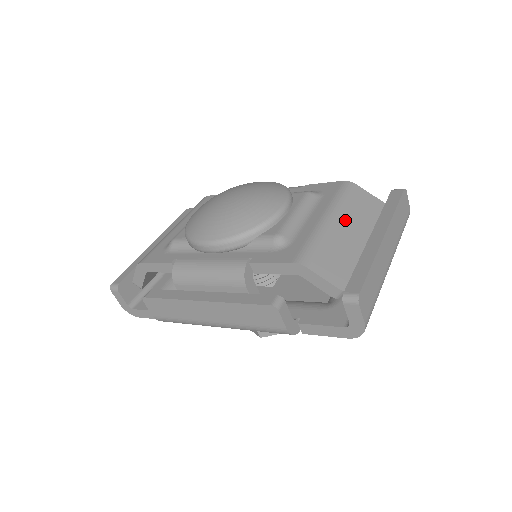
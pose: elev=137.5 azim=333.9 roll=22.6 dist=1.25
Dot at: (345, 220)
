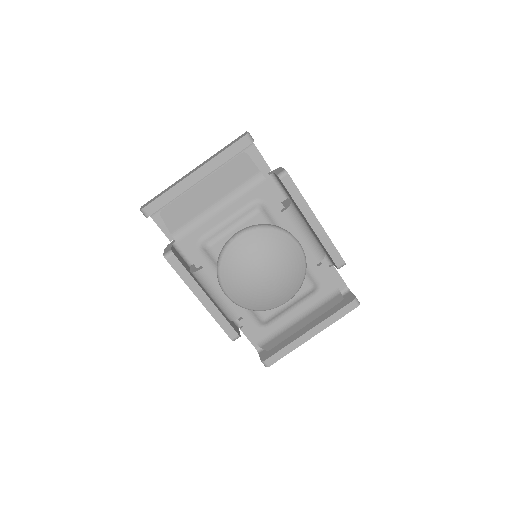
Dot at: (308, 318)
